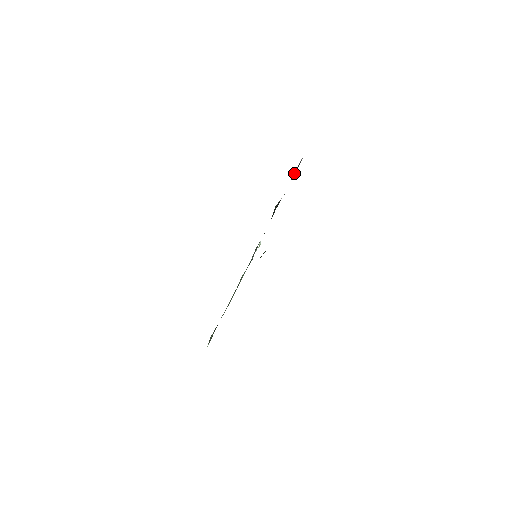
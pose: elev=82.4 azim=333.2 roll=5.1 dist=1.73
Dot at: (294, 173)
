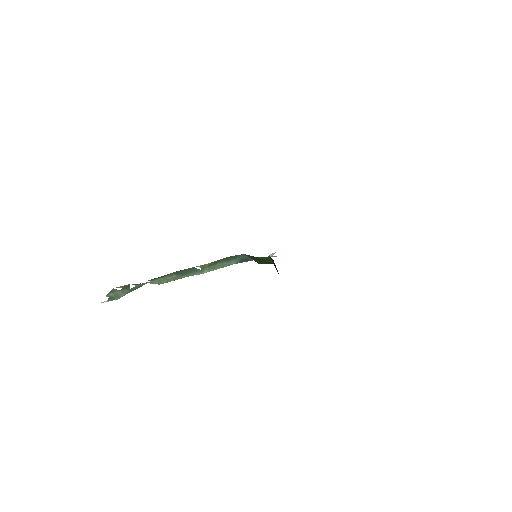
Dot at: occluded
